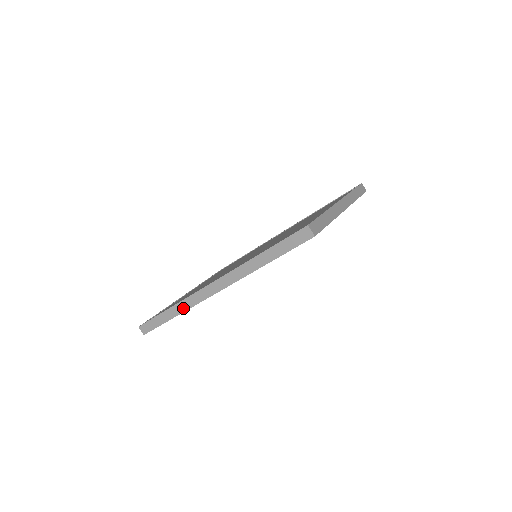
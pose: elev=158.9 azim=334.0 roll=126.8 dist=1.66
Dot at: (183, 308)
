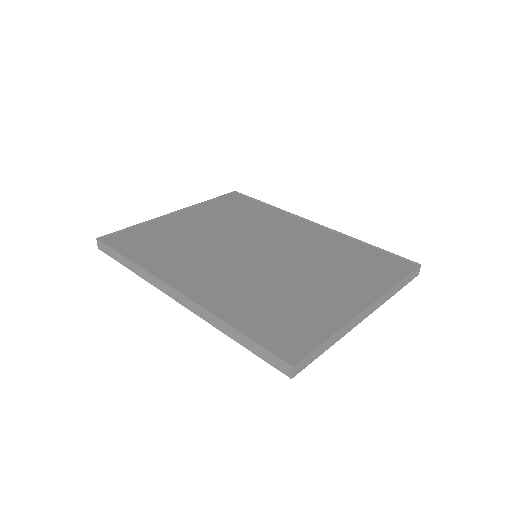
Dot at: (141, 274)
